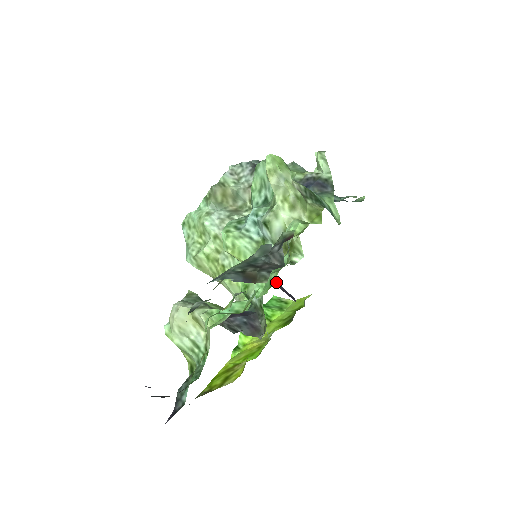
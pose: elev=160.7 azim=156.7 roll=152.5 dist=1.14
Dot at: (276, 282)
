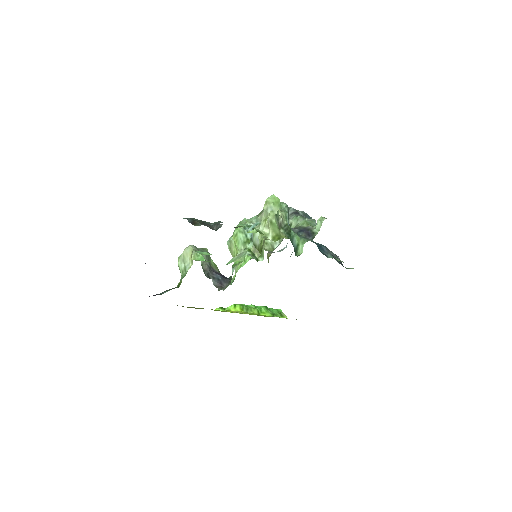
Dot at: occluded
